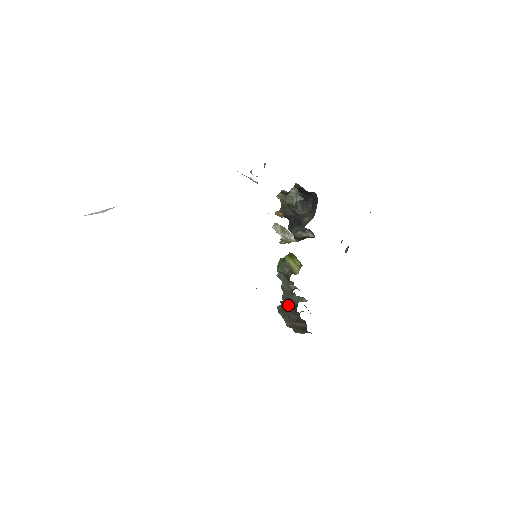
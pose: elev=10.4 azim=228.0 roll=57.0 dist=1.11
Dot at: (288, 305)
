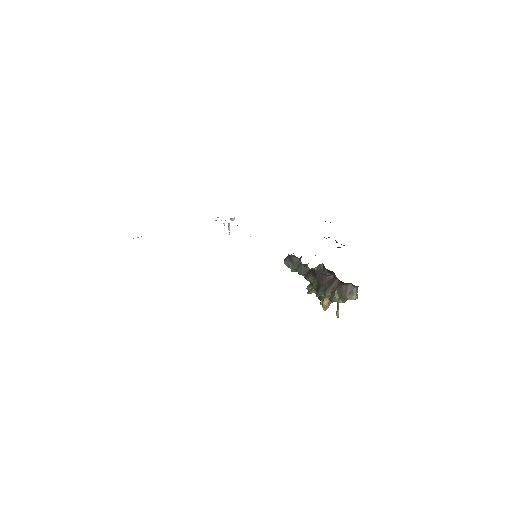
Dot at: (313, 279)
